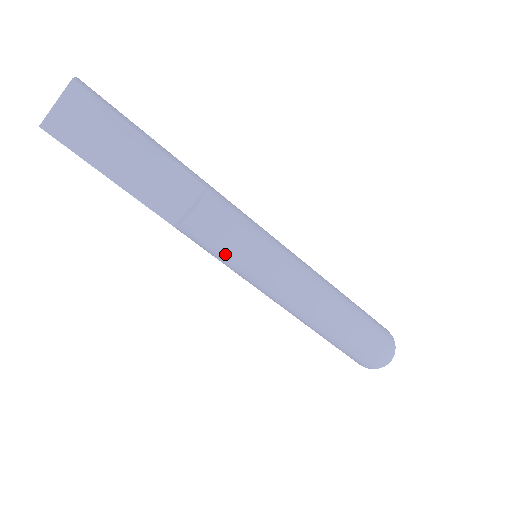
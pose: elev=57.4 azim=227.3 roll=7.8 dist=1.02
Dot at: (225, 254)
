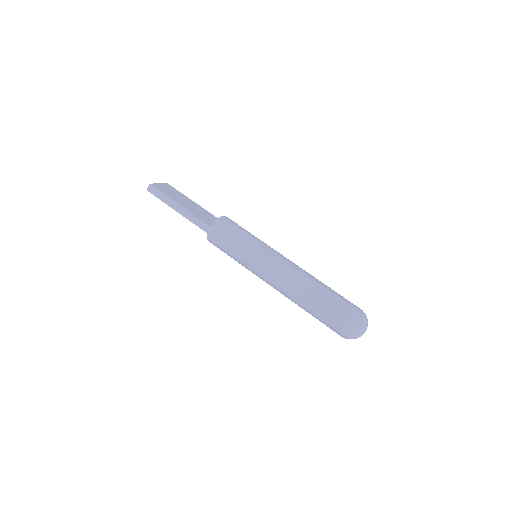
Dot at: (244, 234)
